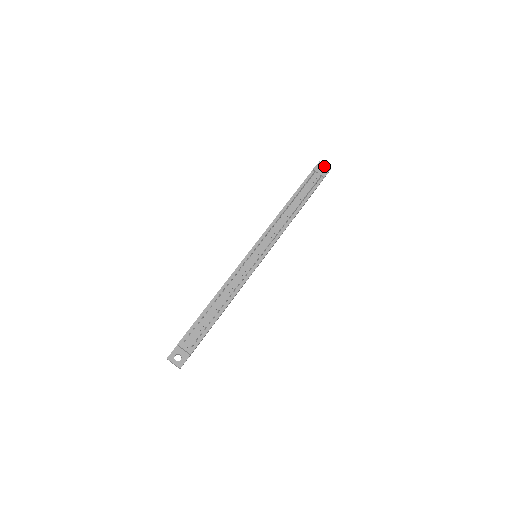
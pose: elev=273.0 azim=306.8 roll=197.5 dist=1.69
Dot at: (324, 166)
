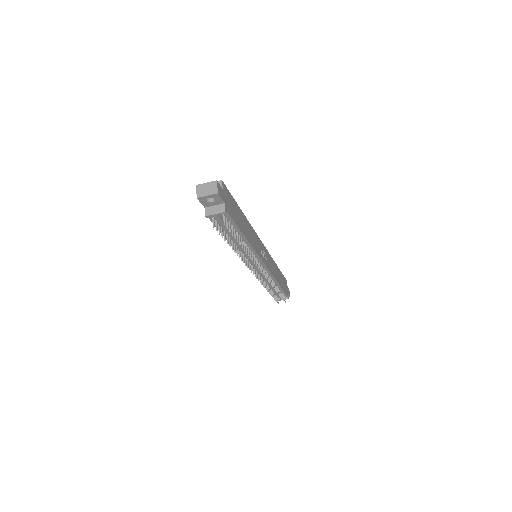
Dot at: (207, 197)
